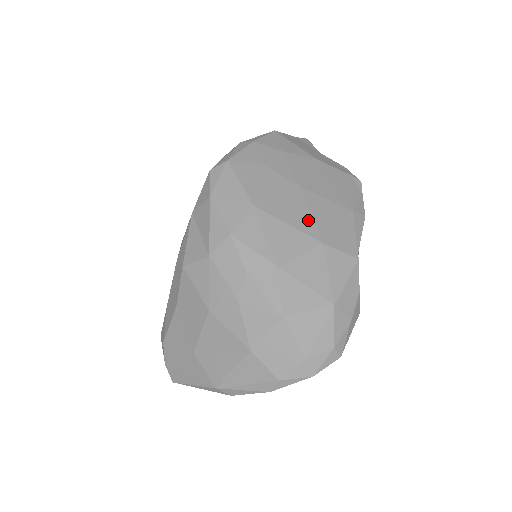
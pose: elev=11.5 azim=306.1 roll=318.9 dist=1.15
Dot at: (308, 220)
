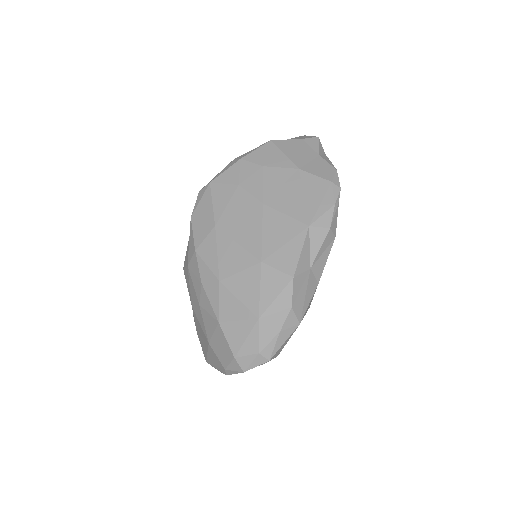
Dot at: (257, 239)
